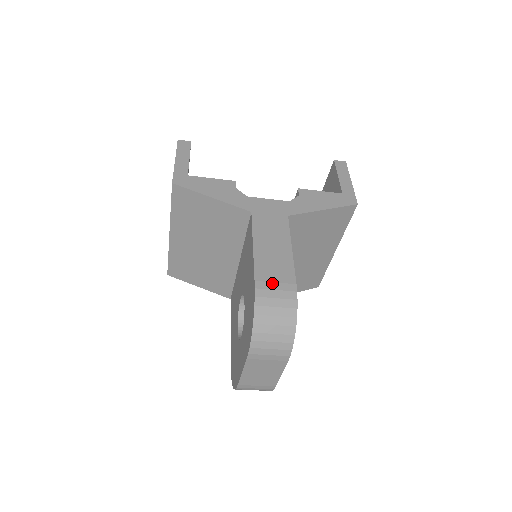
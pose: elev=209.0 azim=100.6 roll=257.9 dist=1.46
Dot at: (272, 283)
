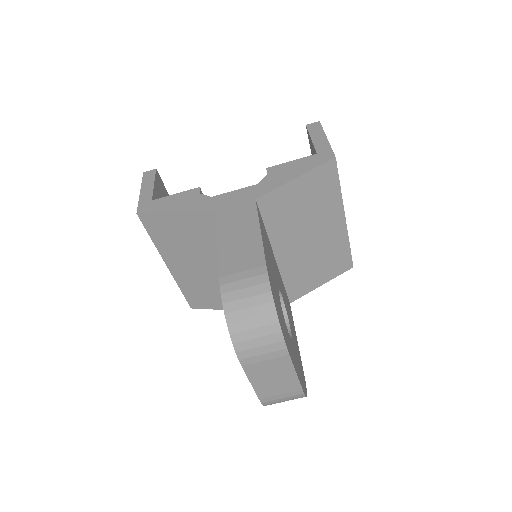
Dot at: (238, 273)
